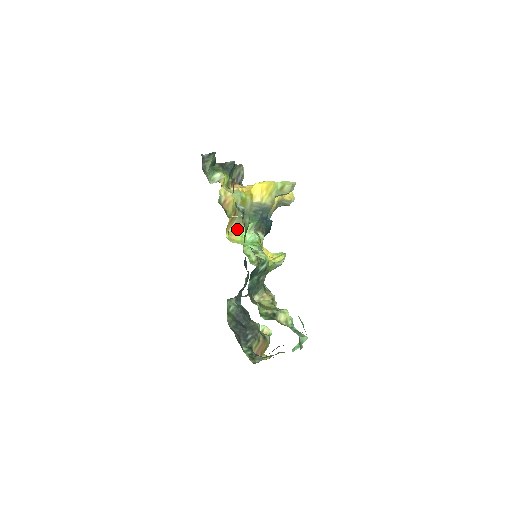
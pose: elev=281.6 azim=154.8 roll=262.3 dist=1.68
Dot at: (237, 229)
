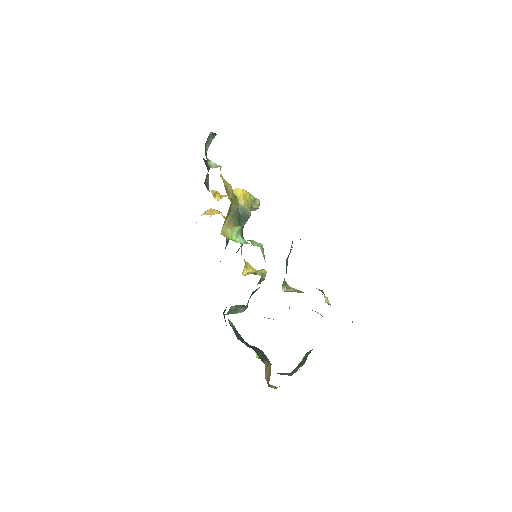
Dot at: (229, 228)
